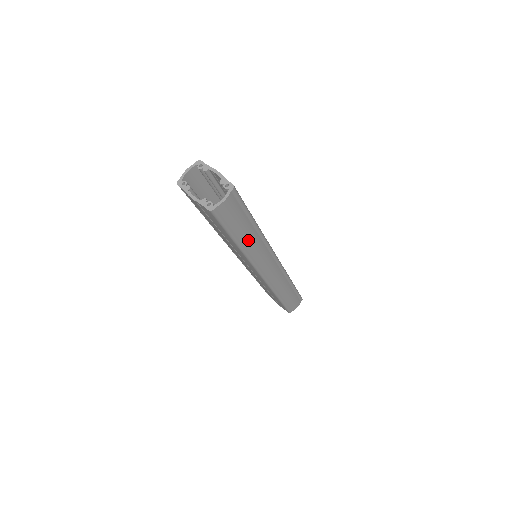
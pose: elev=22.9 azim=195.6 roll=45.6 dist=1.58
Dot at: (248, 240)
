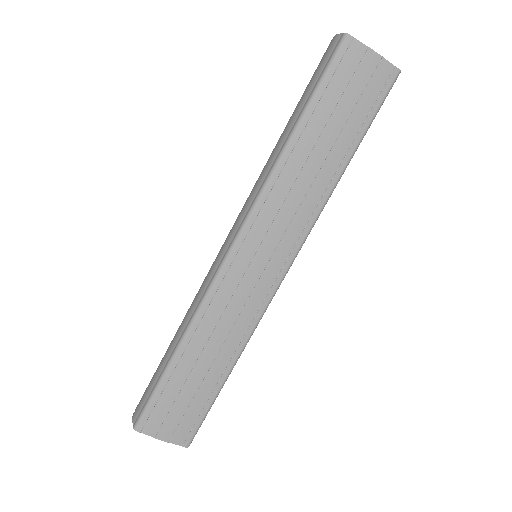
Dot at: occluded
